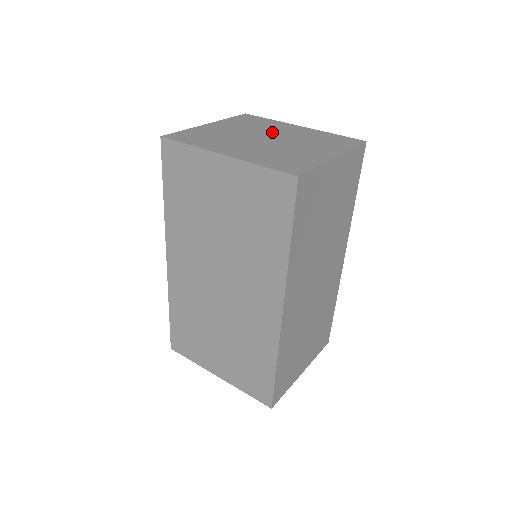
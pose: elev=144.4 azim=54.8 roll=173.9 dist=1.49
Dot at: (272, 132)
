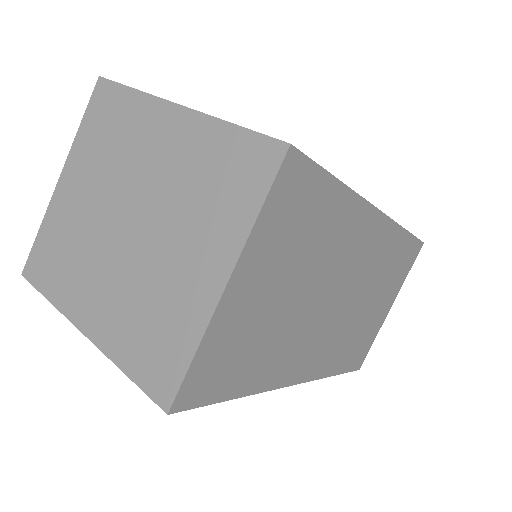
Dot at: (134, 177)
